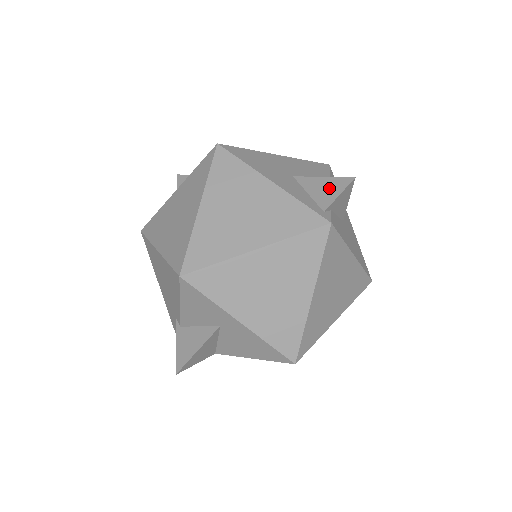
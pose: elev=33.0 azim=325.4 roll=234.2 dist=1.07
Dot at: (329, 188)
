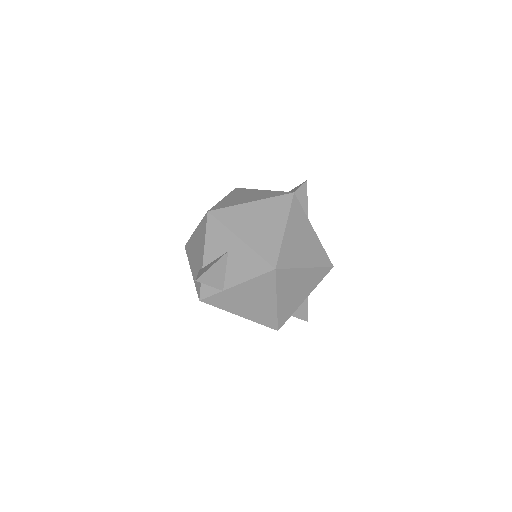
Dot at: (294, 189)
